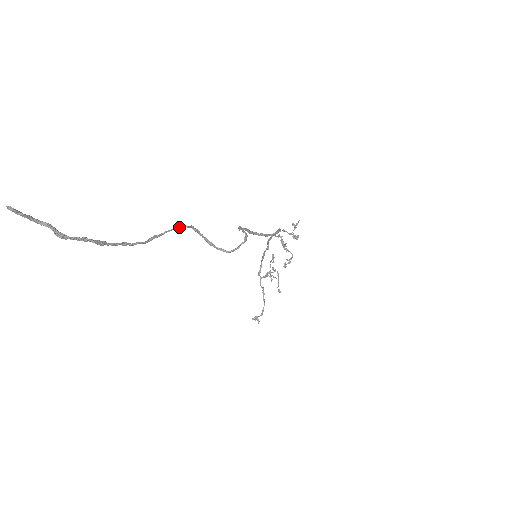
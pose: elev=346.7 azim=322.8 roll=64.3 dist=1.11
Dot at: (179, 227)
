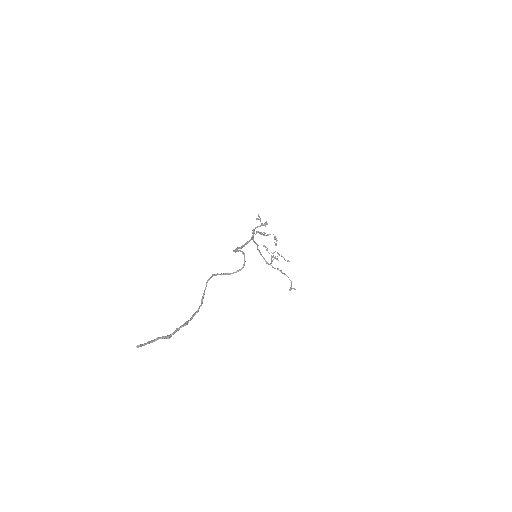
Dot at: occluded
